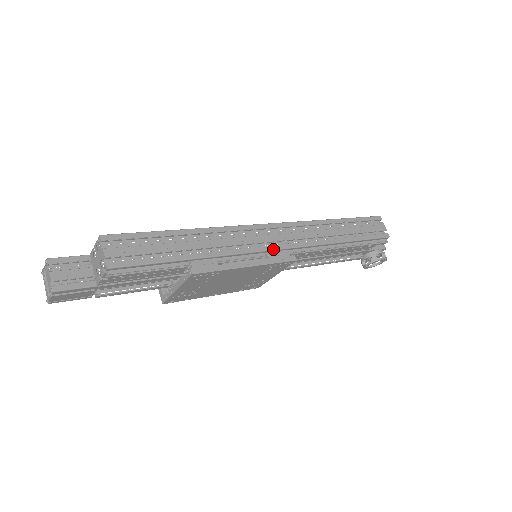
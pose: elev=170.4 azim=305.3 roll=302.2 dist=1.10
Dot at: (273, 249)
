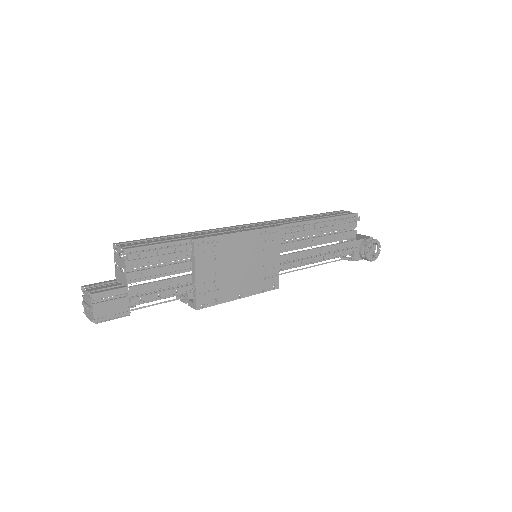
Dot at: occluded
